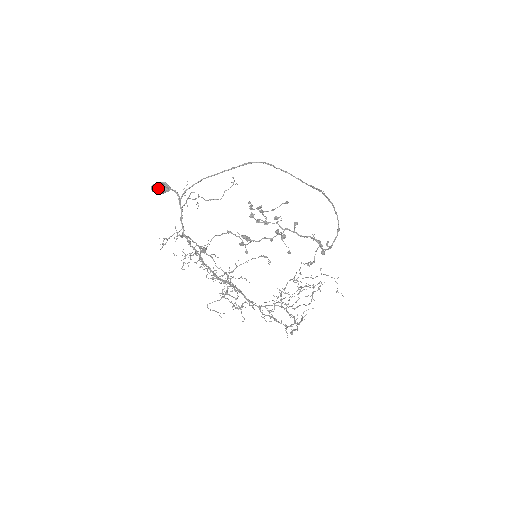
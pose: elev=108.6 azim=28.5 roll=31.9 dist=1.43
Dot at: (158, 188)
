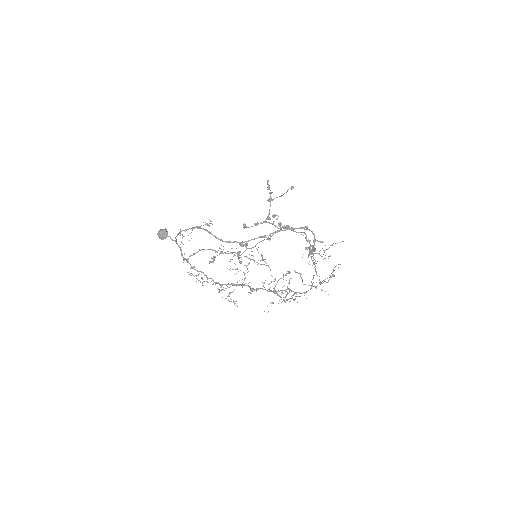
Dot at: (159, 238)
